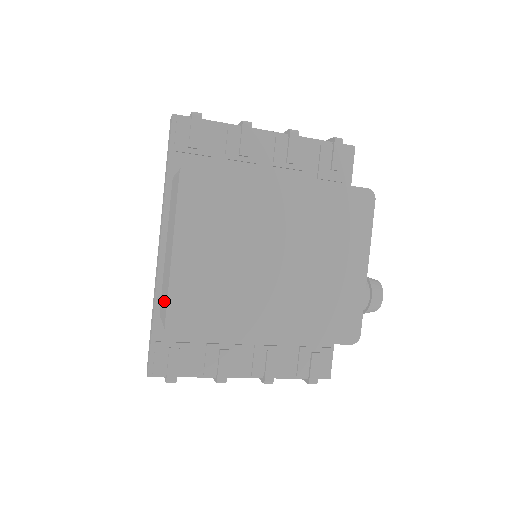
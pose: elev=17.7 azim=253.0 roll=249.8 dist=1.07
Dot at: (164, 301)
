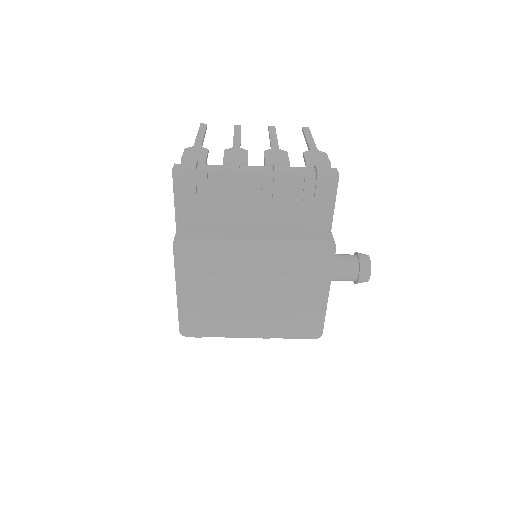
Dot at: occluded
